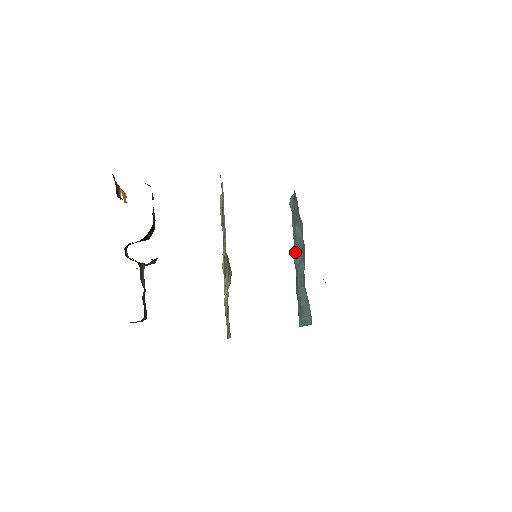
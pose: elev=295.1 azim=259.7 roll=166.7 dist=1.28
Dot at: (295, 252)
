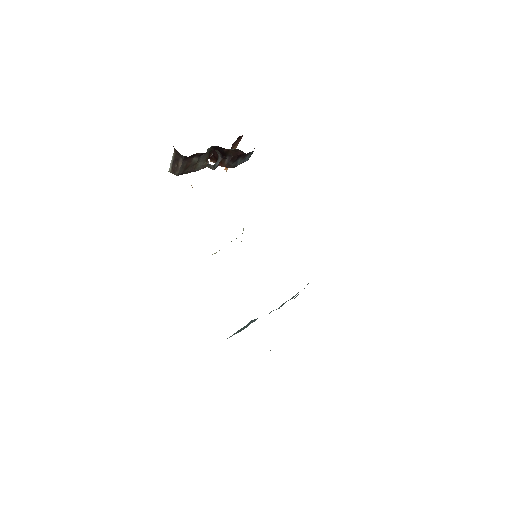
Dot at: occluded
